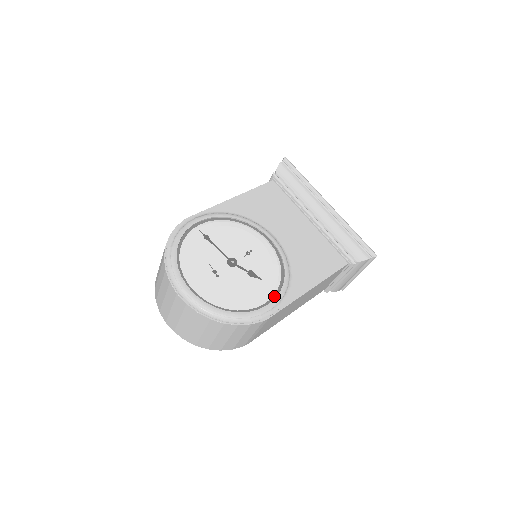
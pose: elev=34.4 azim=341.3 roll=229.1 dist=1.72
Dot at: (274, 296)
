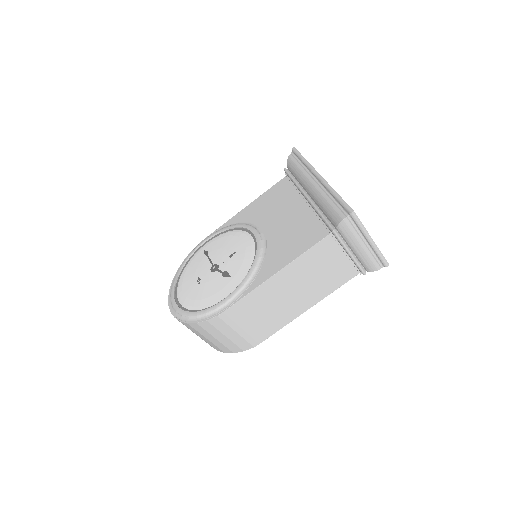
Dot at: (234, 290)
